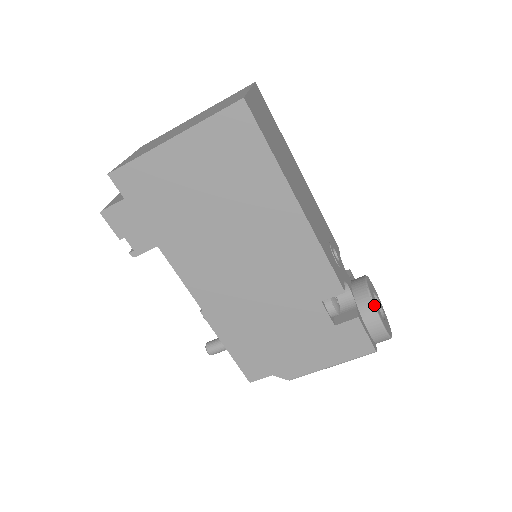
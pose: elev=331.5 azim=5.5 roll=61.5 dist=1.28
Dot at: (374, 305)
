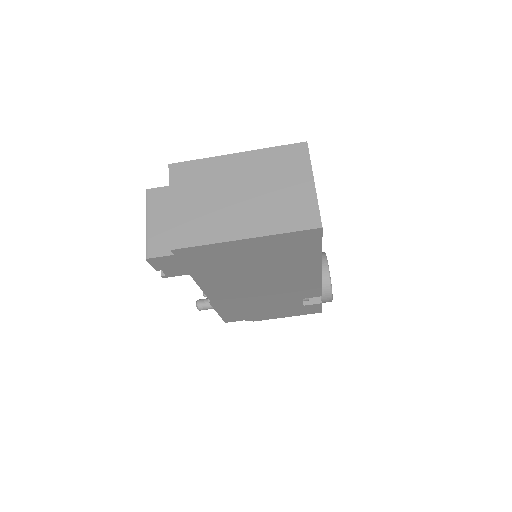
Dot at: occluded
